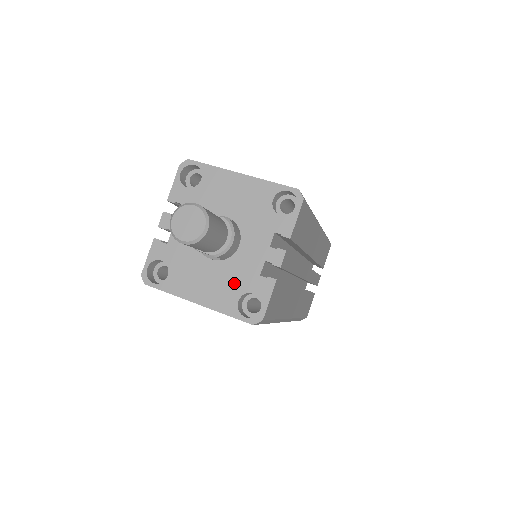
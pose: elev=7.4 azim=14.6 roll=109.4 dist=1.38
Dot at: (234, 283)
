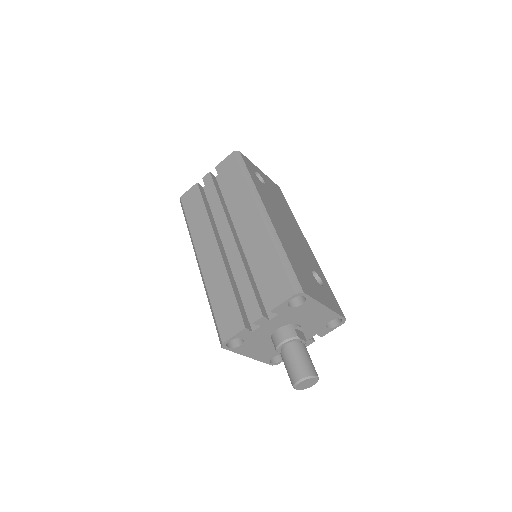
Dot at: occluded
